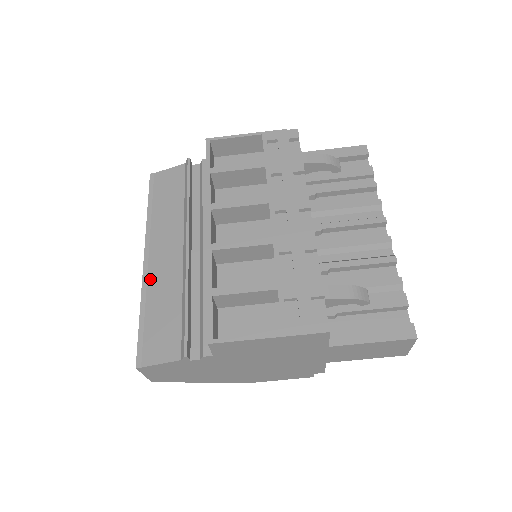
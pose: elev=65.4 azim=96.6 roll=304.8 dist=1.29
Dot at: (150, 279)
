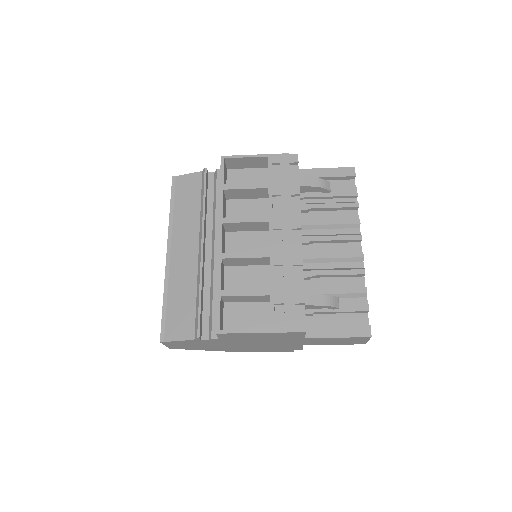
Dot at: (171, 271)
